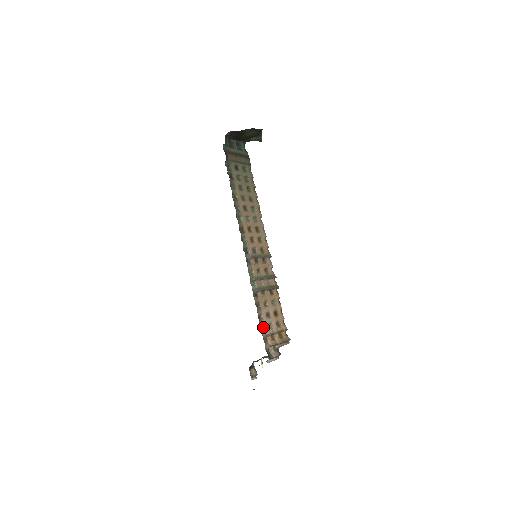
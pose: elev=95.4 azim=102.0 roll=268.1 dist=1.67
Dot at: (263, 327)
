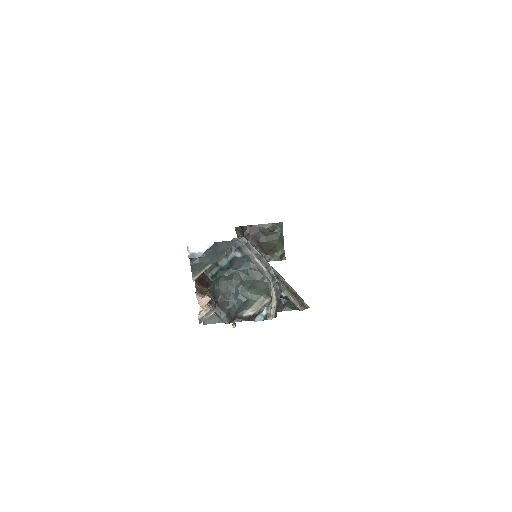
Dot at: occluded
